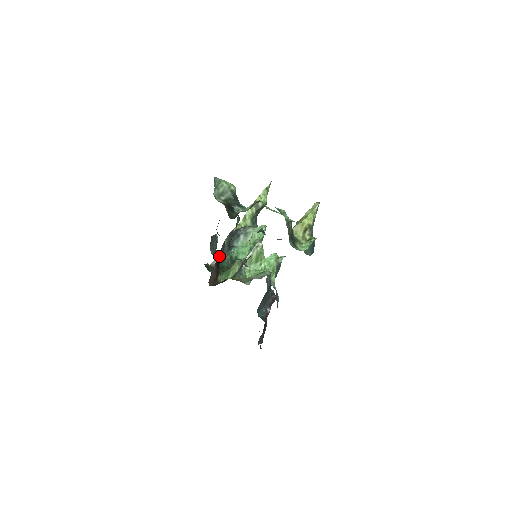
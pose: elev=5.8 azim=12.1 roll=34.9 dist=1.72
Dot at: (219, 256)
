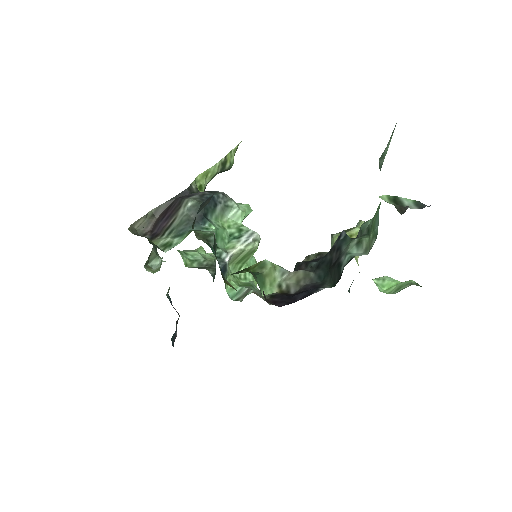
Dot at: (192, 227)
